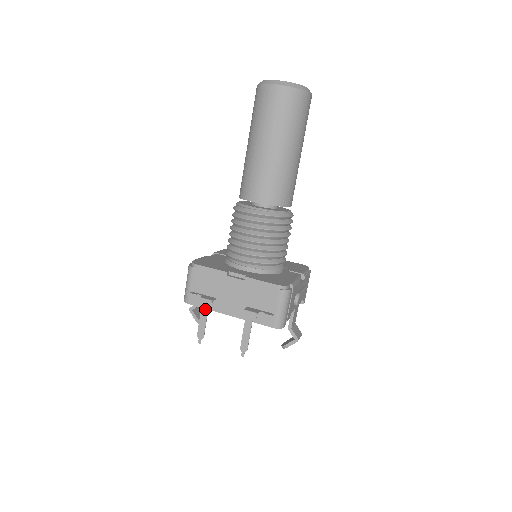
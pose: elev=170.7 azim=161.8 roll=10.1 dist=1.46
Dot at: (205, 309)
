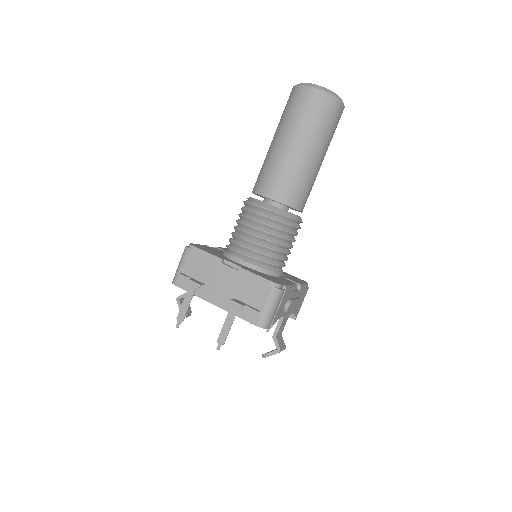
Dot at: (191, 292)
